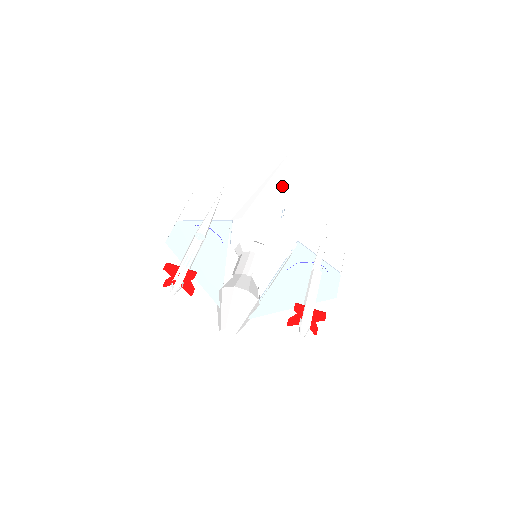
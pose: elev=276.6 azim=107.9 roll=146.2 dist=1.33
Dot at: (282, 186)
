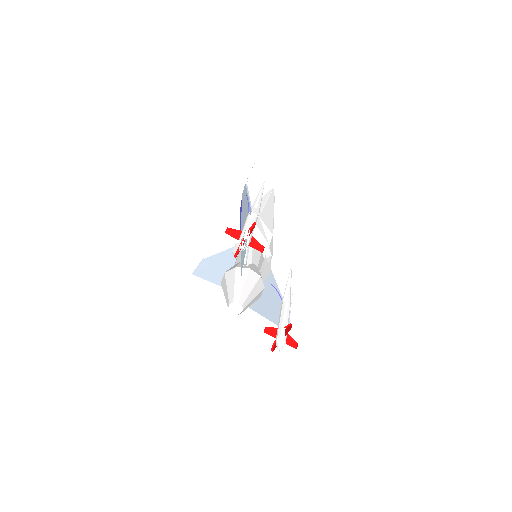
Dot at: occluded
